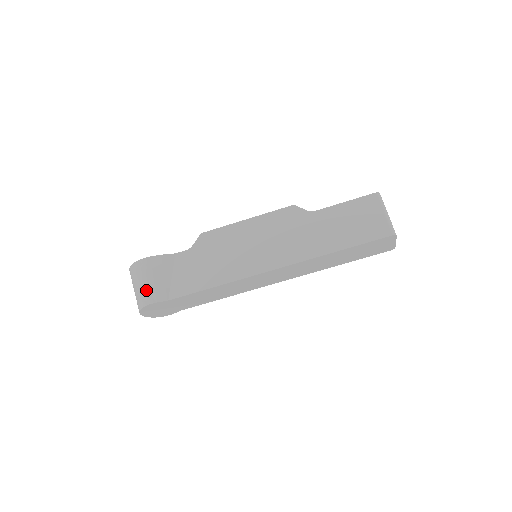
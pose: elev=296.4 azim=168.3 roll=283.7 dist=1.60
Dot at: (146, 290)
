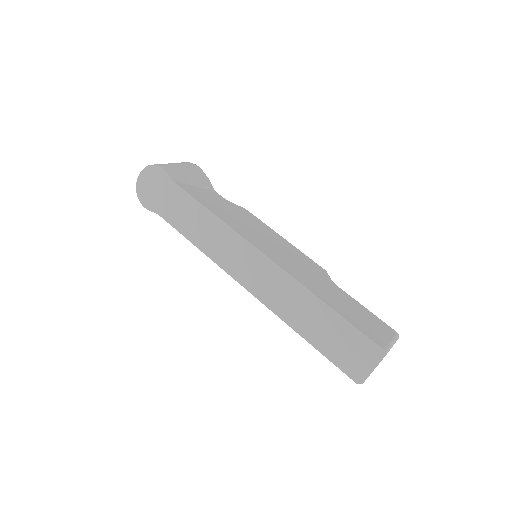
Dot at: (172, 166)
